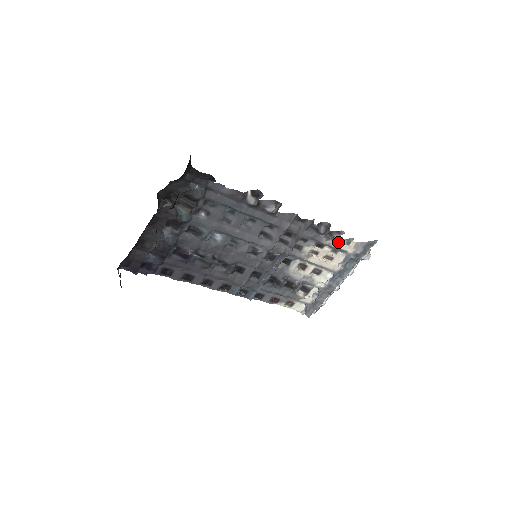
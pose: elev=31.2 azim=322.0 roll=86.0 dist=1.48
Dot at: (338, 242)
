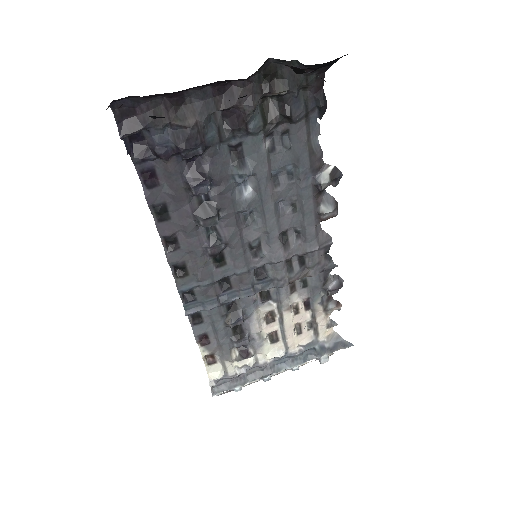
Dot at: (324, 316)
